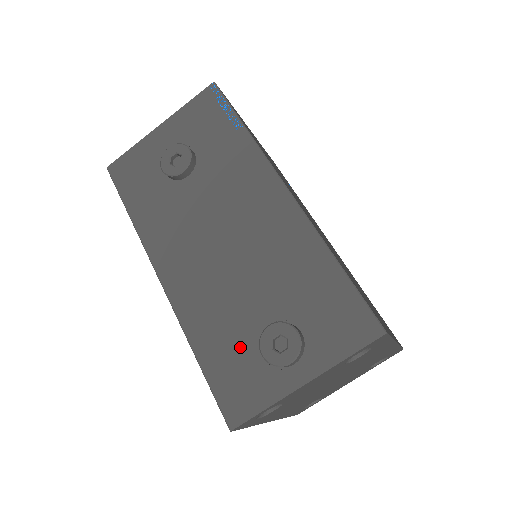
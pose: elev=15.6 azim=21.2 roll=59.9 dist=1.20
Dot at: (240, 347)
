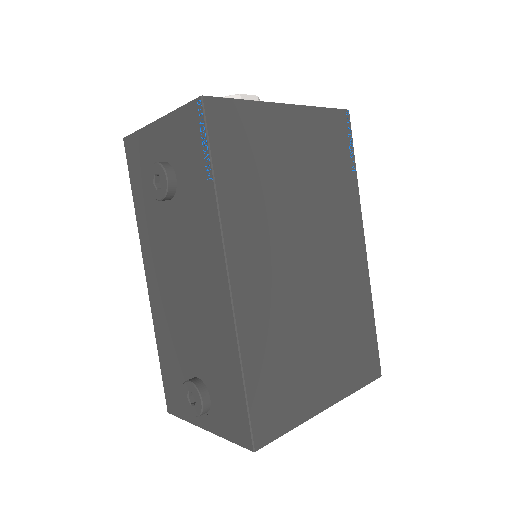
Dot at: (179, 372)
